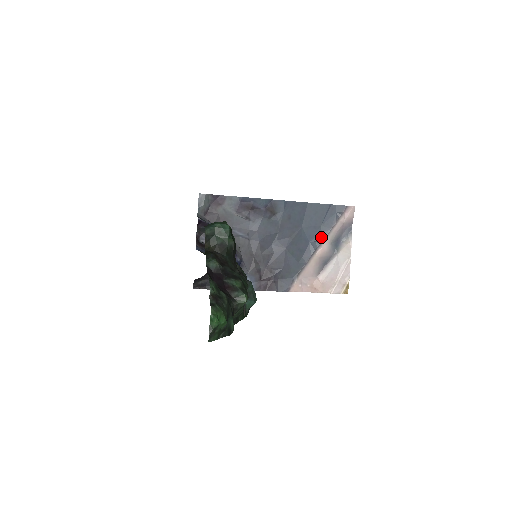
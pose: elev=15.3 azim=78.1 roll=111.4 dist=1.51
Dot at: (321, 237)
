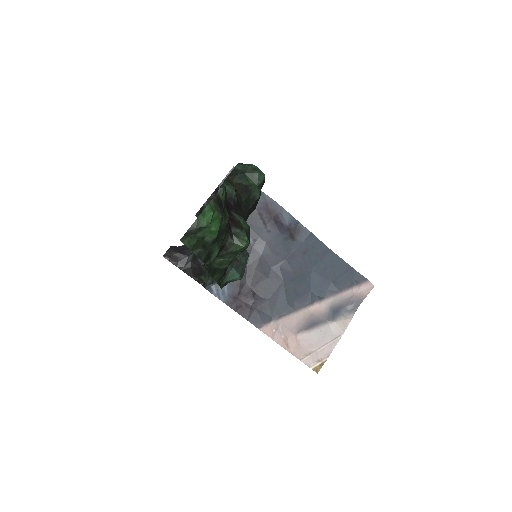
Dot at: (325, 293)
